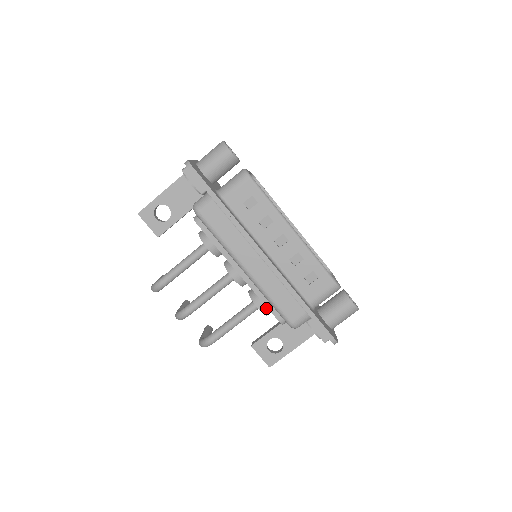
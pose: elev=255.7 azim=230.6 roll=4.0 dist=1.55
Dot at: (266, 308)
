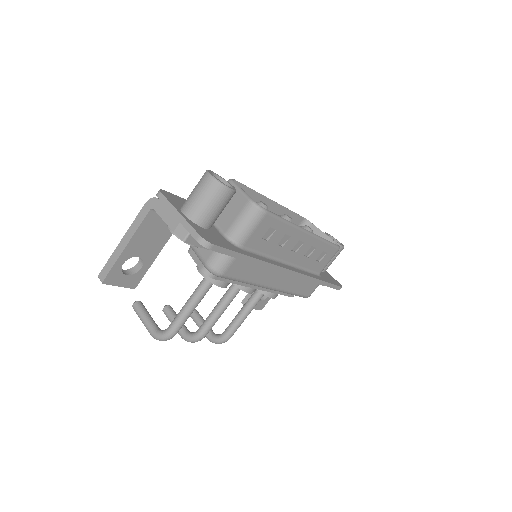
Dot at: occluded
